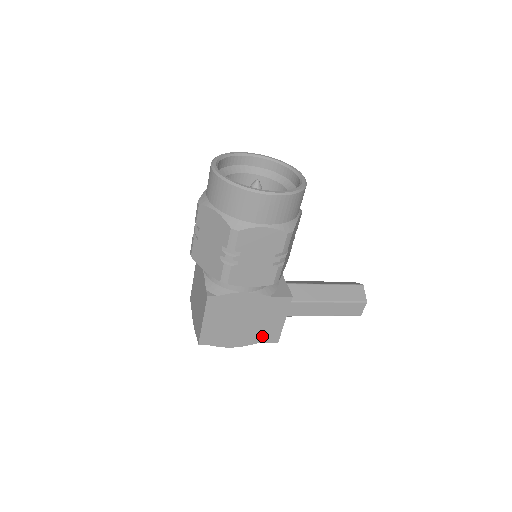
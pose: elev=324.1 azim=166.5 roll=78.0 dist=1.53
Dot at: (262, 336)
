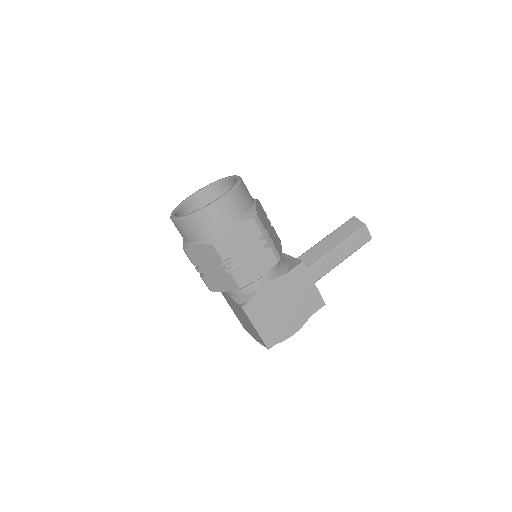
Dot at: (309, 308)
